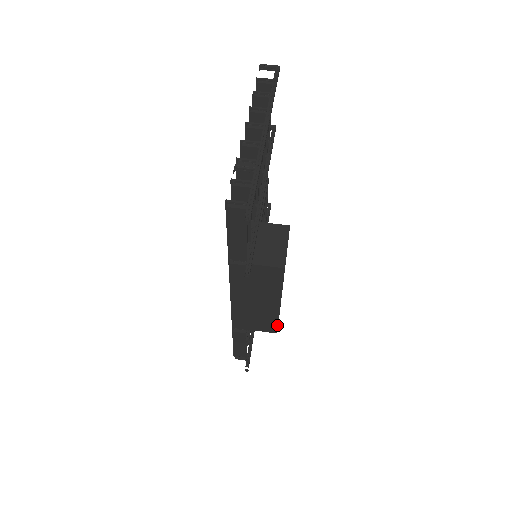
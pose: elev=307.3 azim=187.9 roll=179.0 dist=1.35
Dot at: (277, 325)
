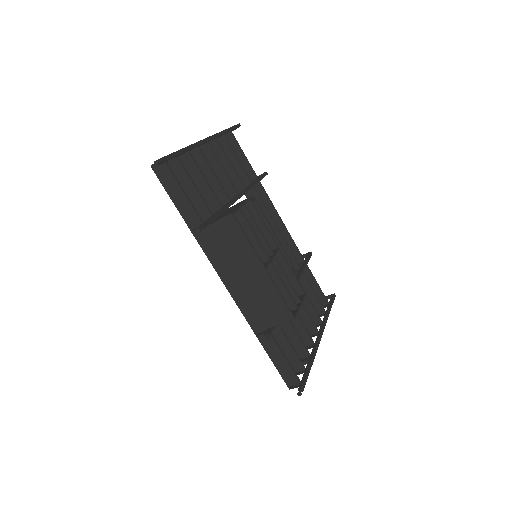
Dot at: (285, 304)
